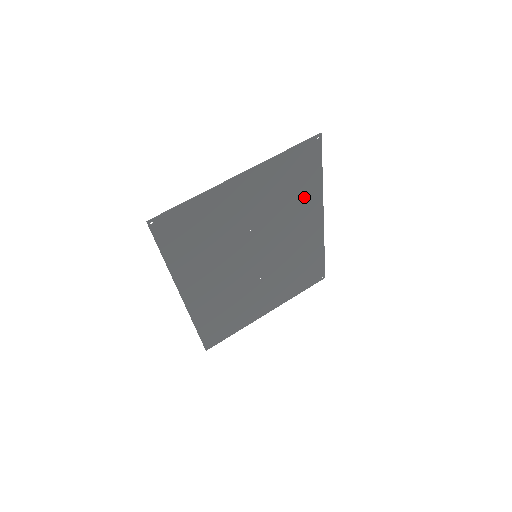
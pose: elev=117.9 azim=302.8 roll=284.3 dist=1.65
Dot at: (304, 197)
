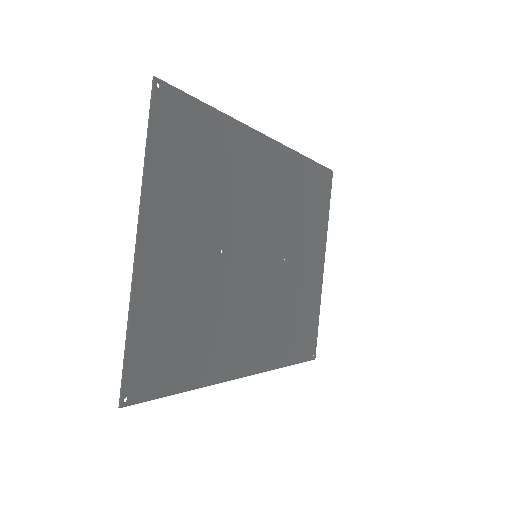
Dot at: (226, 152)
